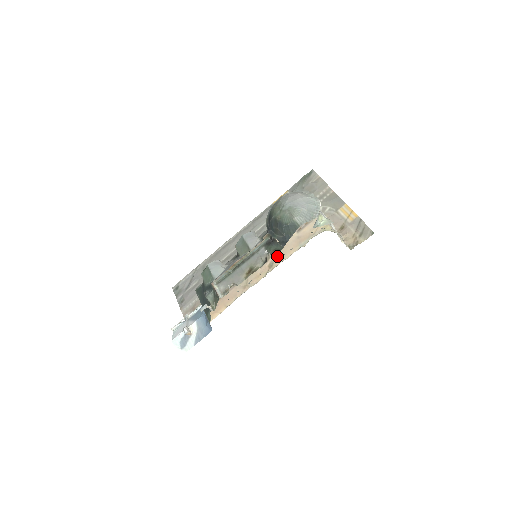
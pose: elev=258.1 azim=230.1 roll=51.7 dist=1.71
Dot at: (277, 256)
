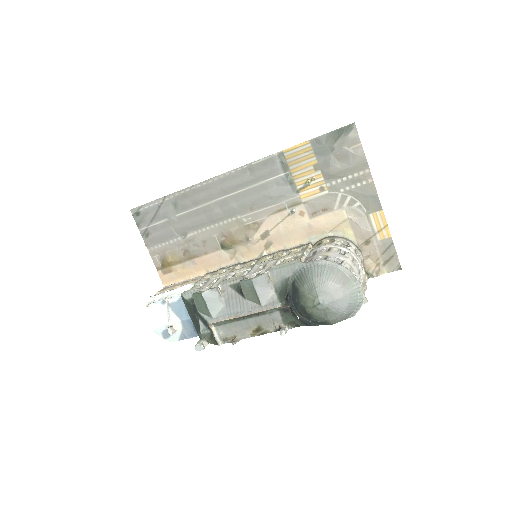
Dot at: (278, 238)
